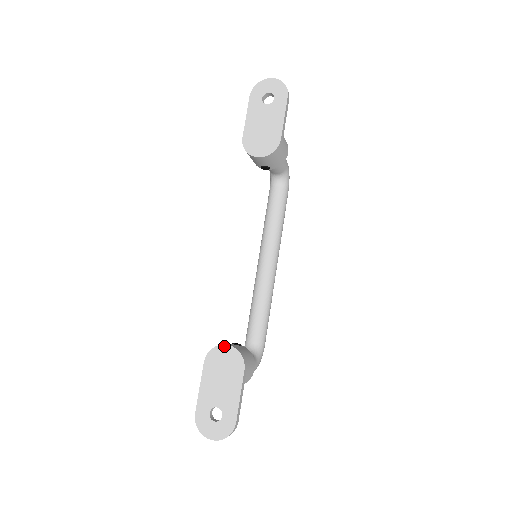
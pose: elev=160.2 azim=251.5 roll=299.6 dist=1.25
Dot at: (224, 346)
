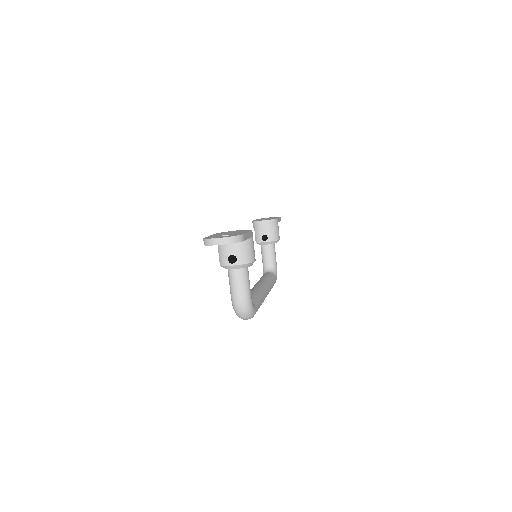
Dot at: occluded
